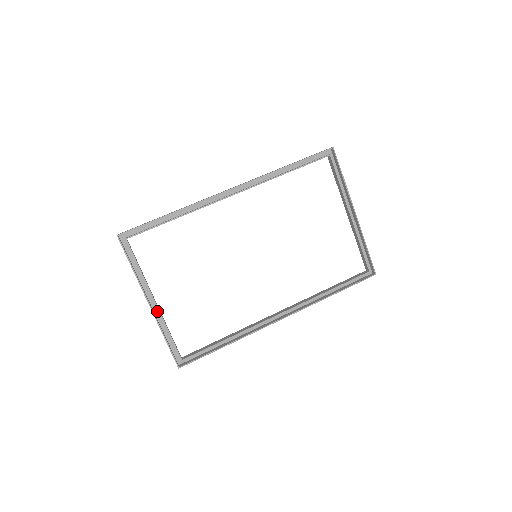
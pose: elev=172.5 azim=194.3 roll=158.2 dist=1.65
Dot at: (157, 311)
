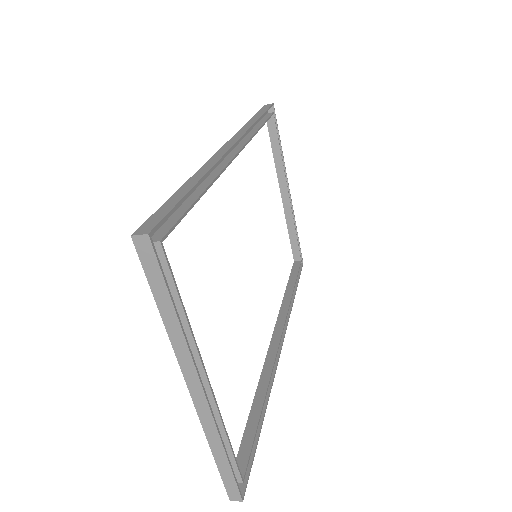
Dot at: occluded
